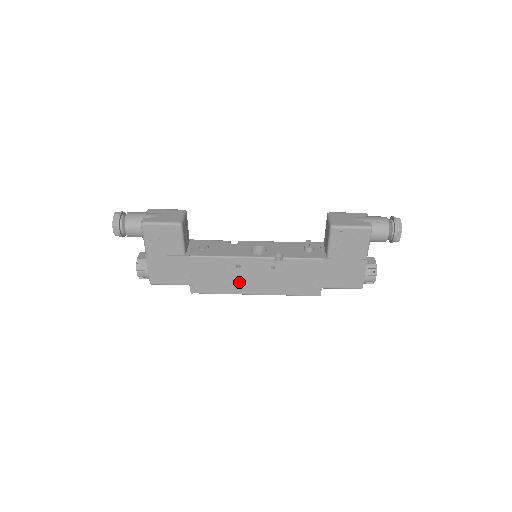
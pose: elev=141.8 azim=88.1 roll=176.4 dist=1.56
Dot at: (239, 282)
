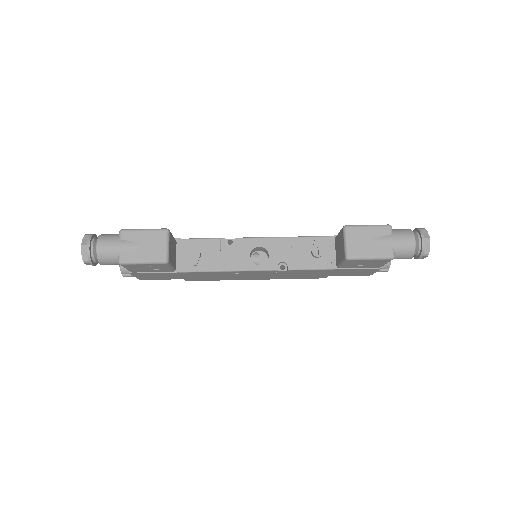
Dot at: (238, 277)
